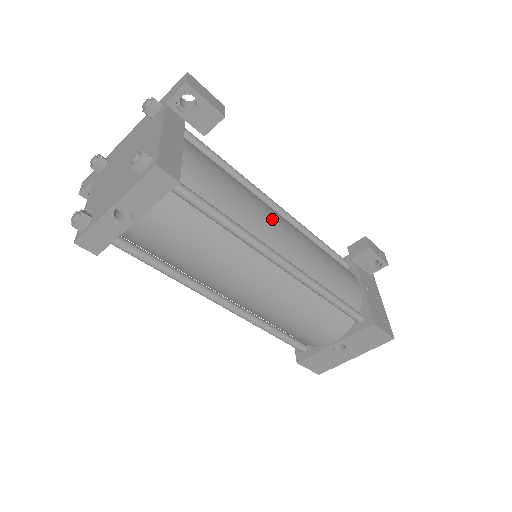
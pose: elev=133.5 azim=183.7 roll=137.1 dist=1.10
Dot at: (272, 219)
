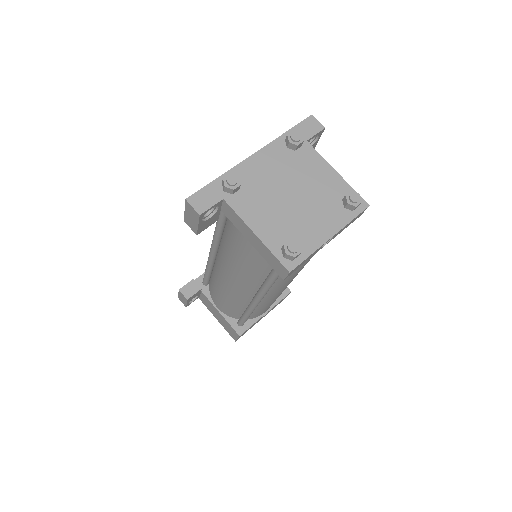
Dot at: occluded
